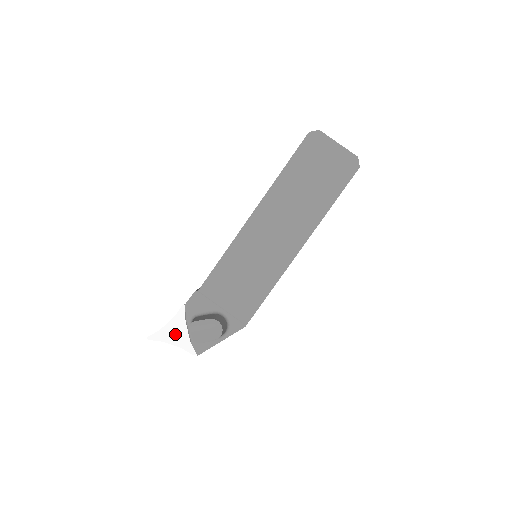
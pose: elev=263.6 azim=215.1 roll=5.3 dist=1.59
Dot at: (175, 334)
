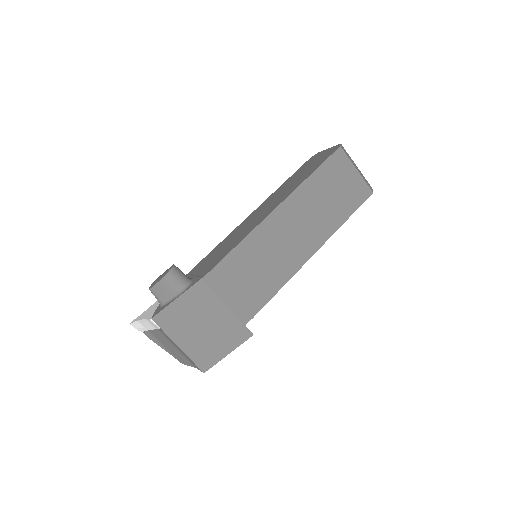
Dot at: (150, 311)
